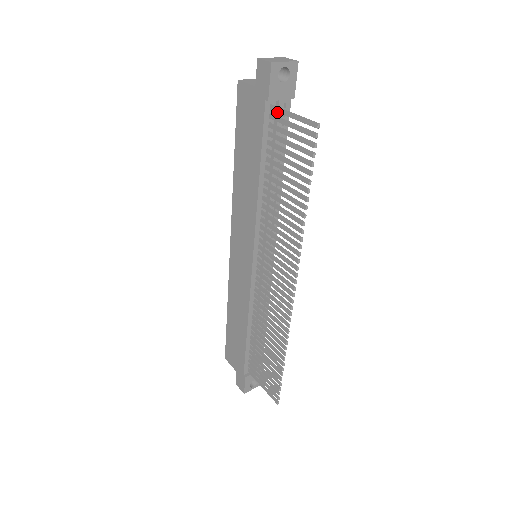
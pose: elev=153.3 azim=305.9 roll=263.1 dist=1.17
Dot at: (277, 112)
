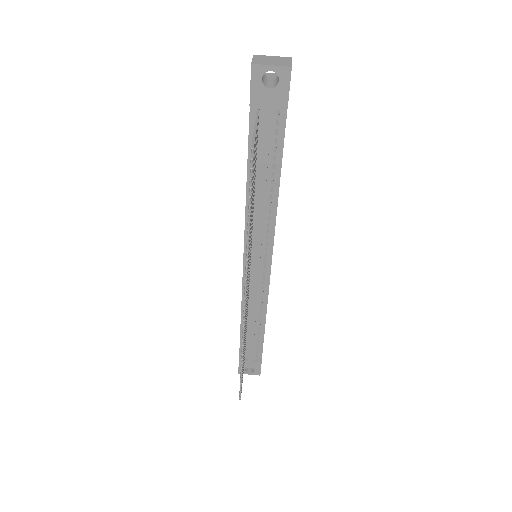
Dot at: (264, 119)
